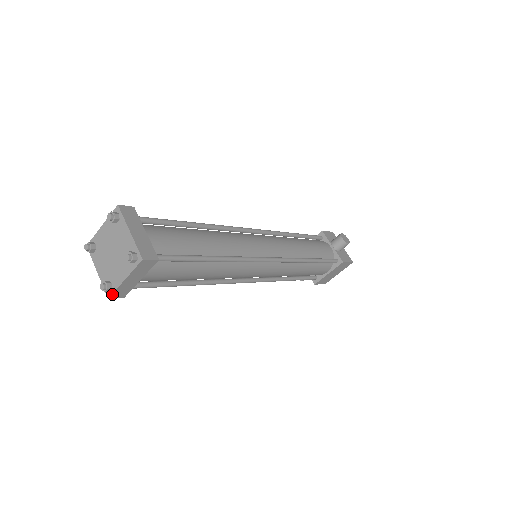
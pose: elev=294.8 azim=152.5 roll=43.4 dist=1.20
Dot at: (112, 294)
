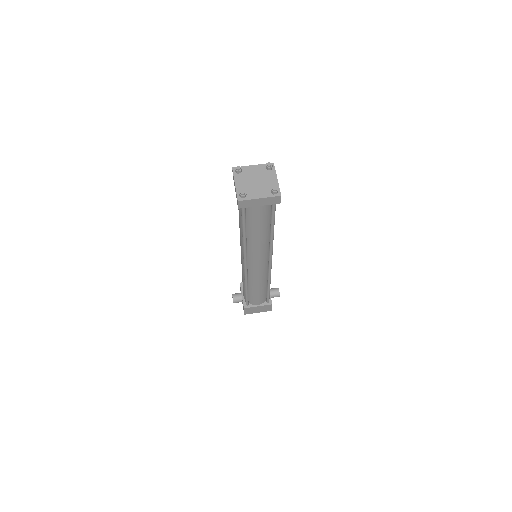
Dot at: (243, 200)
